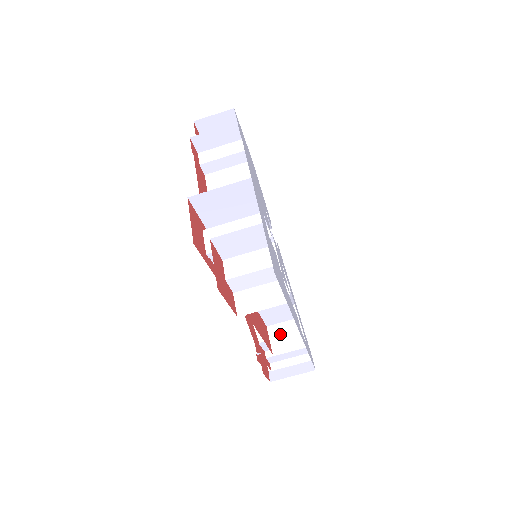
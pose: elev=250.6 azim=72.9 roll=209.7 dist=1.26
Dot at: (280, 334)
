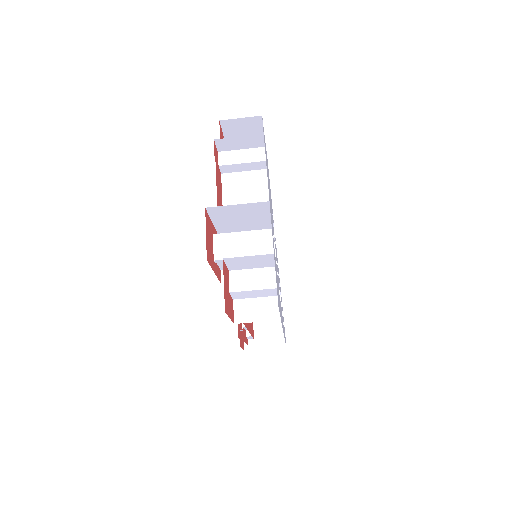
Dot at: (263, 322)
